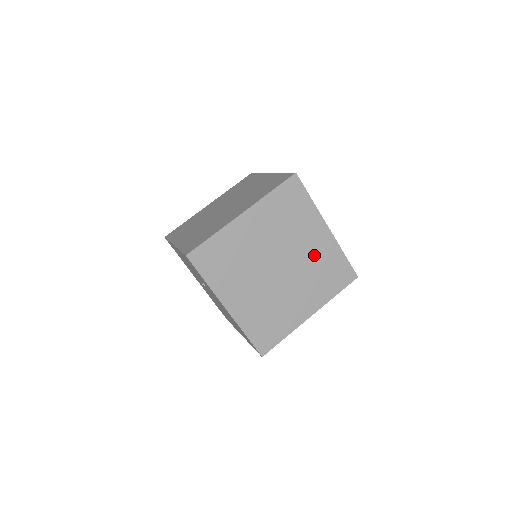
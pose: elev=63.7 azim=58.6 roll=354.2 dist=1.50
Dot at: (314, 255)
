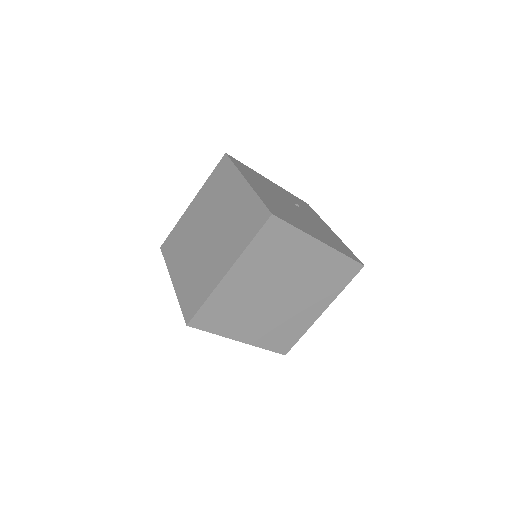
Dot at: (313, 270)
